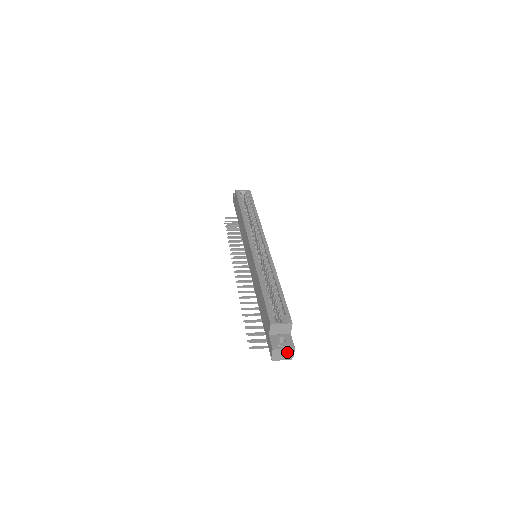
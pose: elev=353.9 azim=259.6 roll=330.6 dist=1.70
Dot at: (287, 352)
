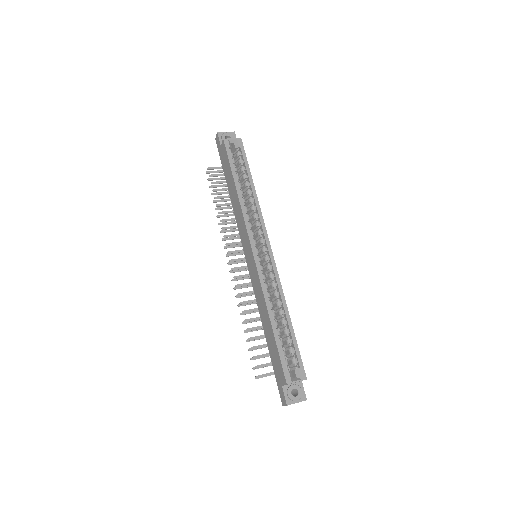
Dot at: occluded
